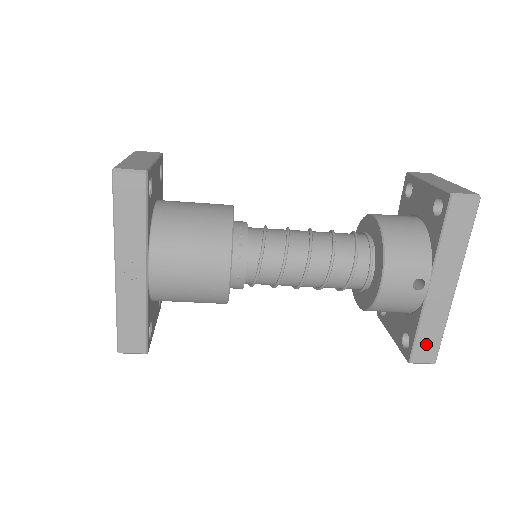
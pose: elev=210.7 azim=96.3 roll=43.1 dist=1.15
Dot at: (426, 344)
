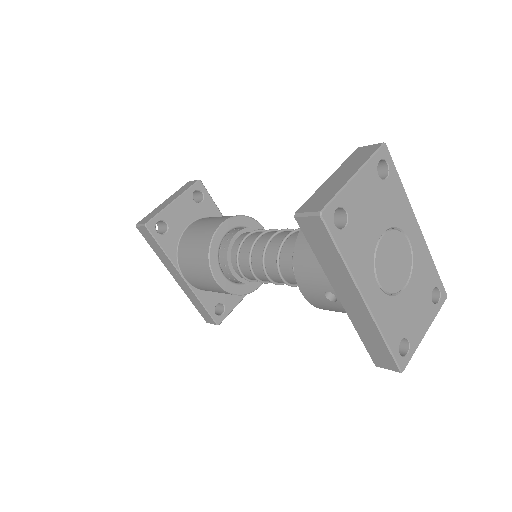
Dot at: (377, 352)
